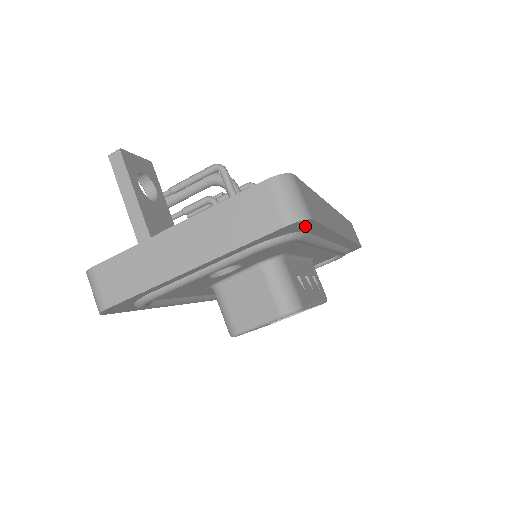
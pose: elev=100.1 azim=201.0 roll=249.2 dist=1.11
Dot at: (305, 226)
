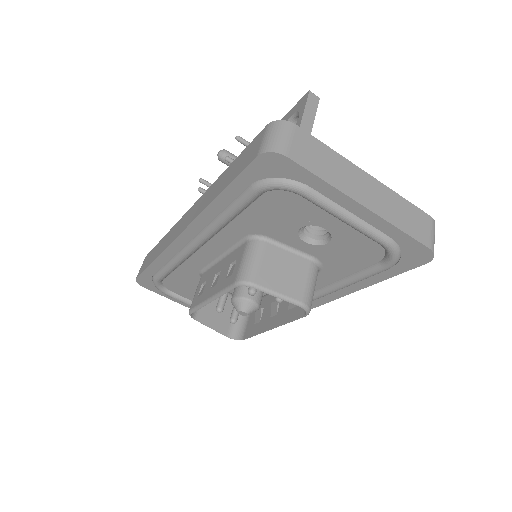
Dot at: (410, 263)
